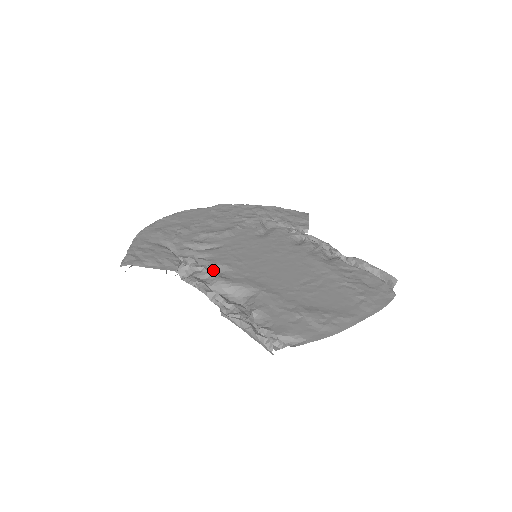
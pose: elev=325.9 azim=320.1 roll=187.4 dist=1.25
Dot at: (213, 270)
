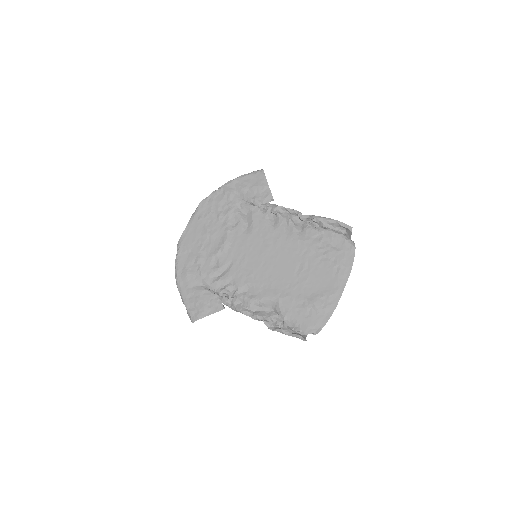
Dot at: (242, 292)
